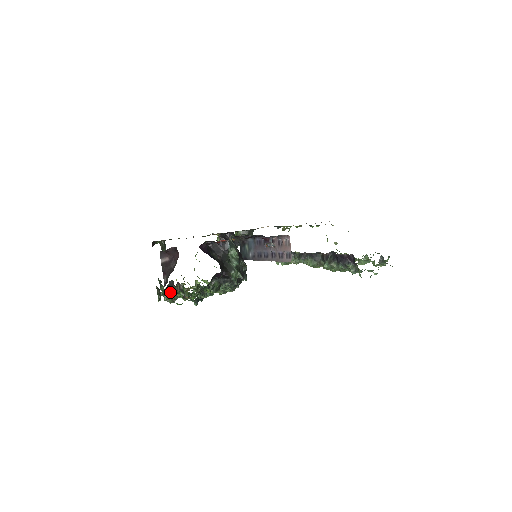
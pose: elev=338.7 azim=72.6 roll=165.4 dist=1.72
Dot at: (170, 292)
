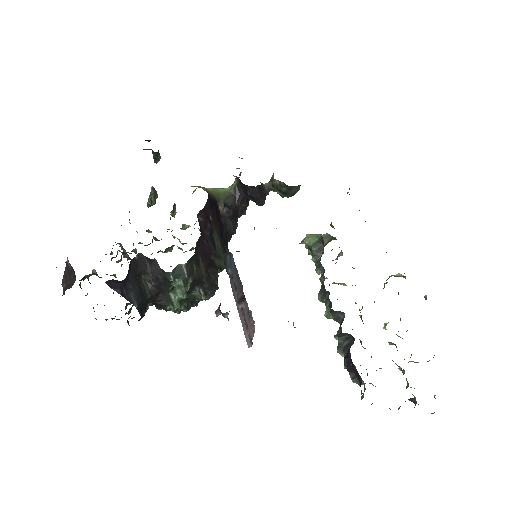
Dot at: (96, 275)
